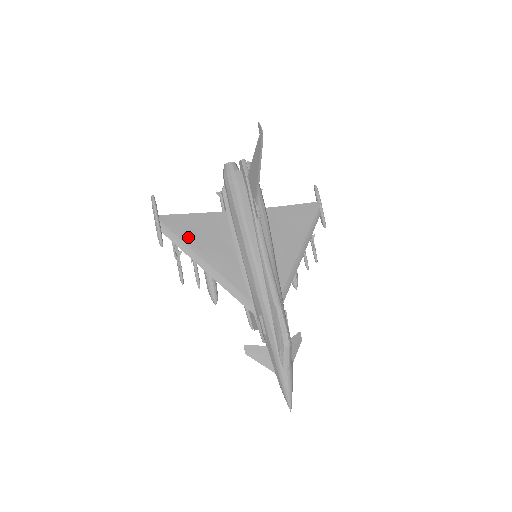
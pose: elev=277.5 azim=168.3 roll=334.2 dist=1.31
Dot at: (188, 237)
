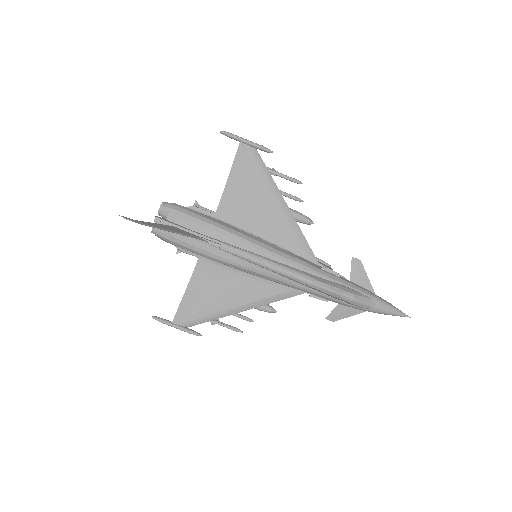
Dot at: (204, 310)
